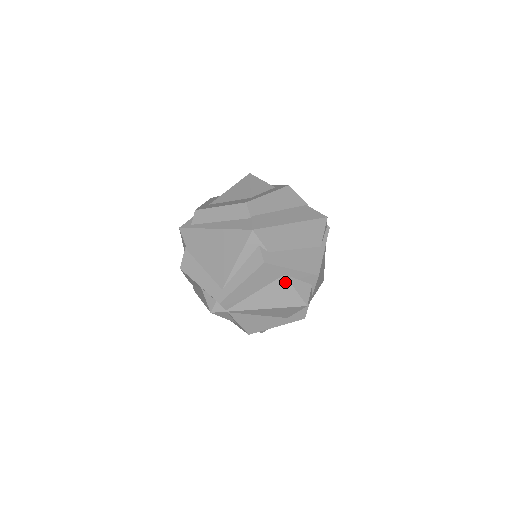
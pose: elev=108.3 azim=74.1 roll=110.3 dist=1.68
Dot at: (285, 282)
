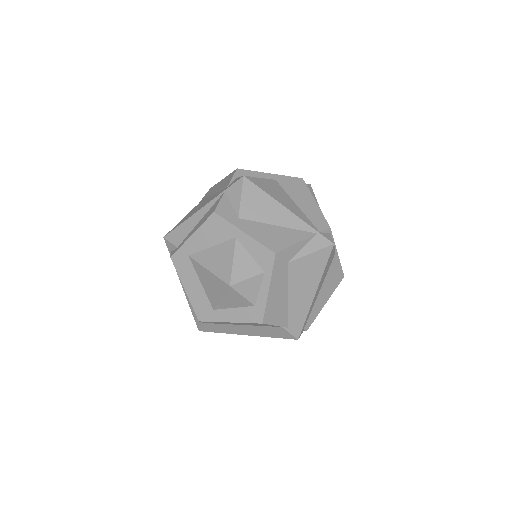
Dot at: occluded
